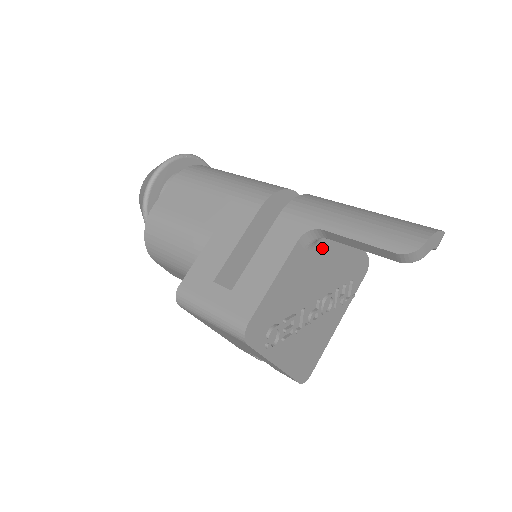
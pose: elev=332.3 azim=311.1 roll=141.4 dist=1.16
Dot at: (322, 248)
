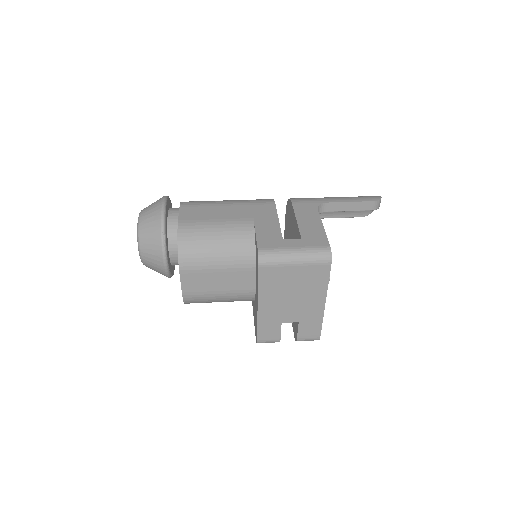
Dot at: occluded
